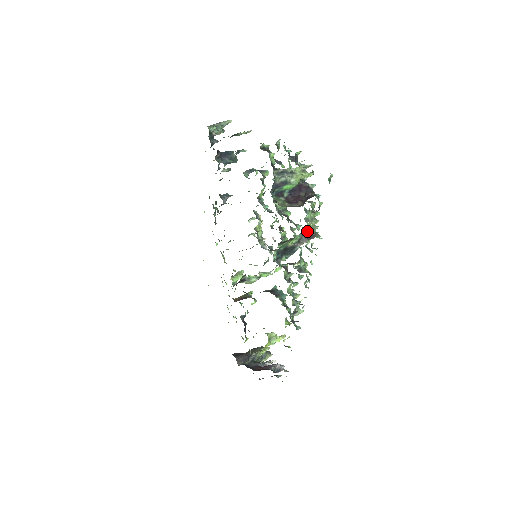
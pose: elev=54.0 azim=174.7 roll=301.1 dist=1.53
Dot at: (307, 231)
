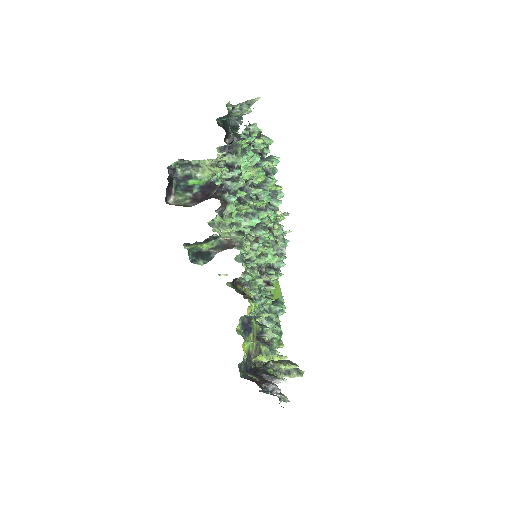
Dot at: (227, 238)
